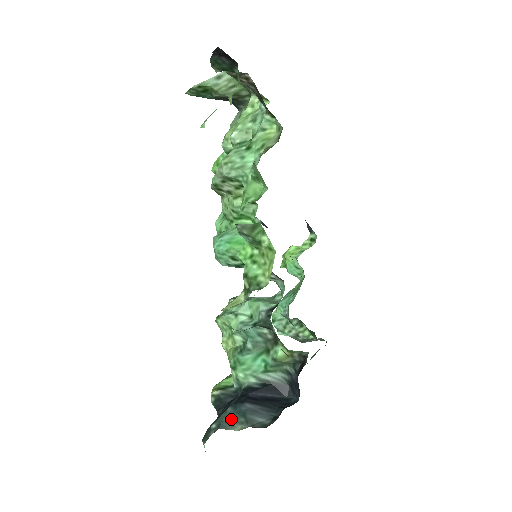
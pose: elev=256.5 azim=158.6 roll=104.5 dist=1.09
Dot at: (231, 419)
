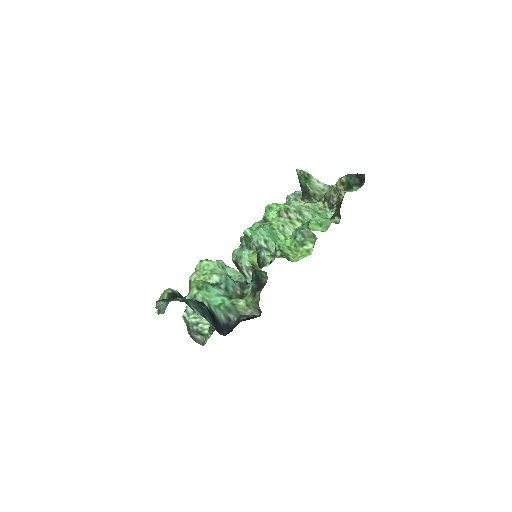
Dot at: (194, 305)
